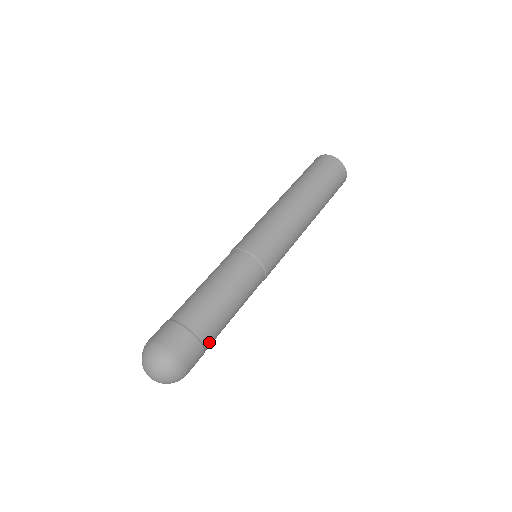
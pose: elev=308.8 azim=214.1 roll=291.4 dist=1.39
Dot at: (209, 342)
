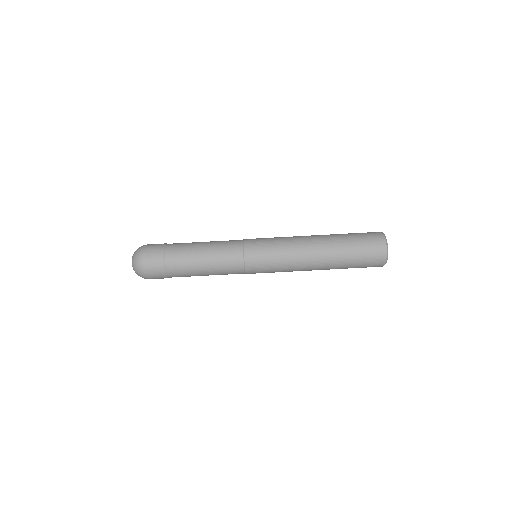
Dot at: occluded
